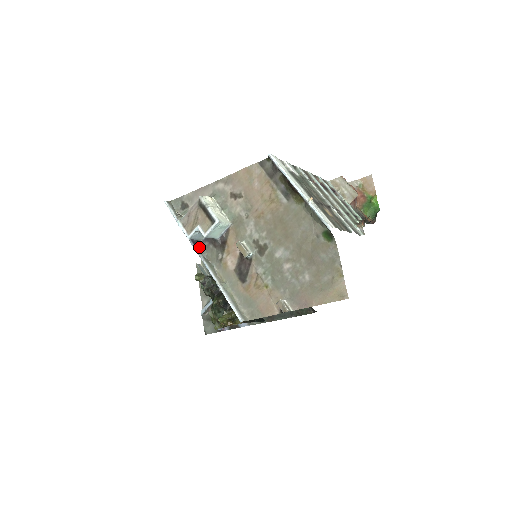
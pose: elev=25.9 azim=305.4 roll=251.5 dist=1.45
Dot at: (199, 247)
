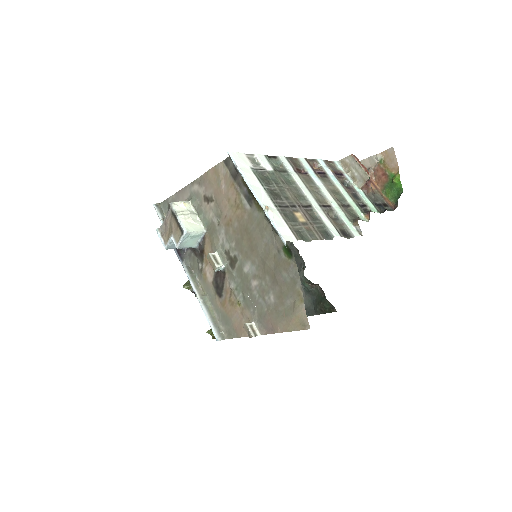
Dot at: (182, 255)
